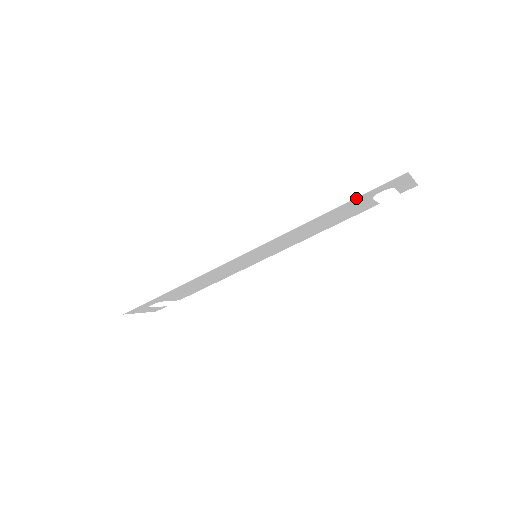
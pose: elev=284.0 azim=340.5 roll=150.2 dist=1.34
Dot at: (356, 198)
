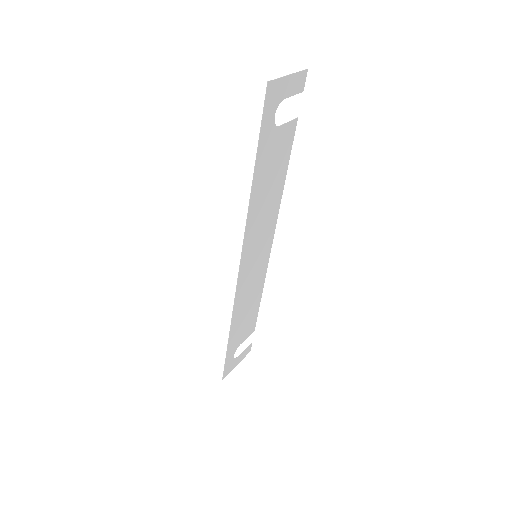
Dot at: (258, 146)
